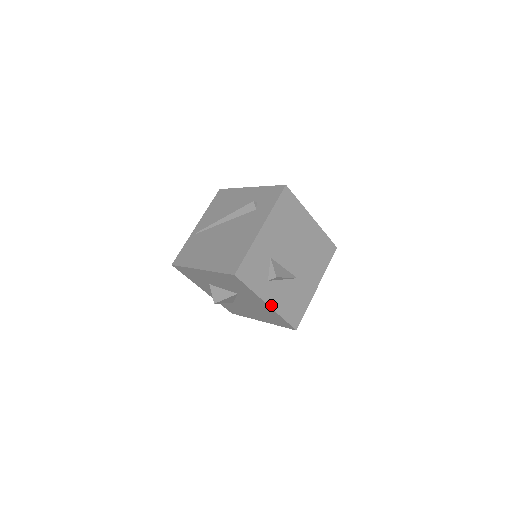
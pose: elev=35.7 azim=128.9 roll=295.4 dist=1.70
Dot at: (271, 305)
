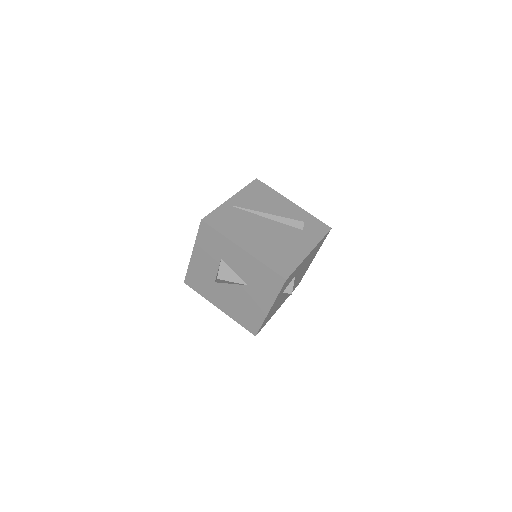
Dot at: (269, 311)
